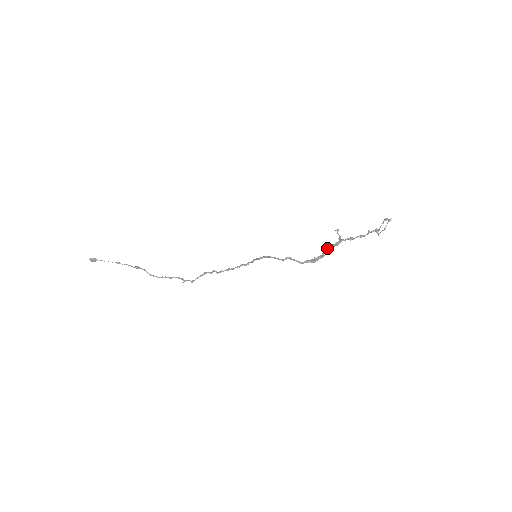
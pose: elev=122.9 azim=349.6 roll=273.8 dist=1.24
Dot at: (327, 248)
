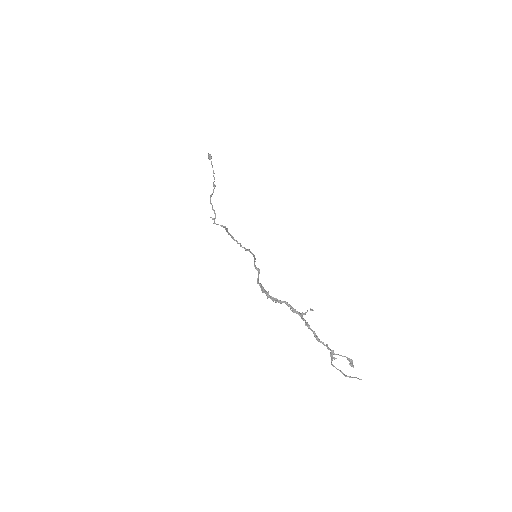
Dot at: (284, 301)
